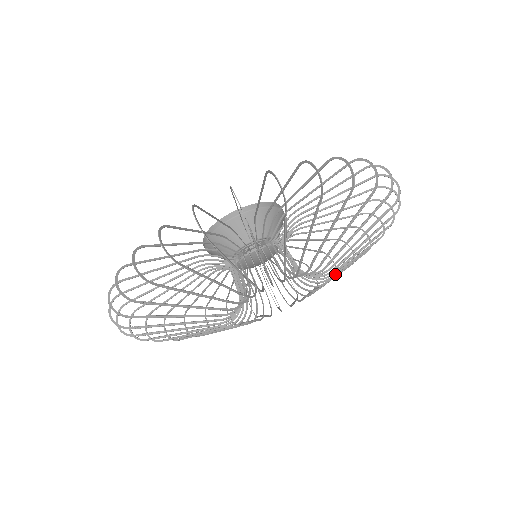
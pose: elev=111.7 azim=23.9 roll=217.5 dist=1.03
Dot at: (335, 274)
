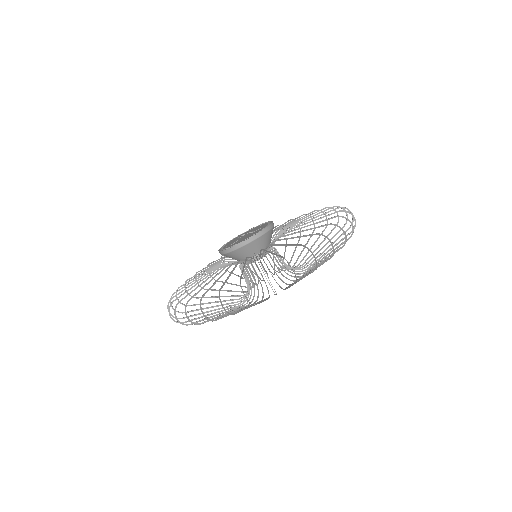
Dot at: (312, 262)
